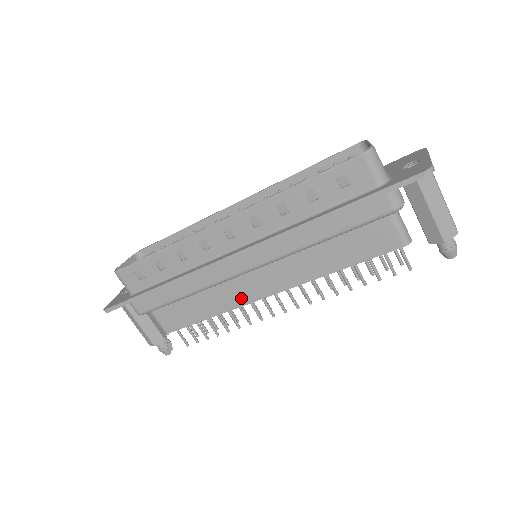
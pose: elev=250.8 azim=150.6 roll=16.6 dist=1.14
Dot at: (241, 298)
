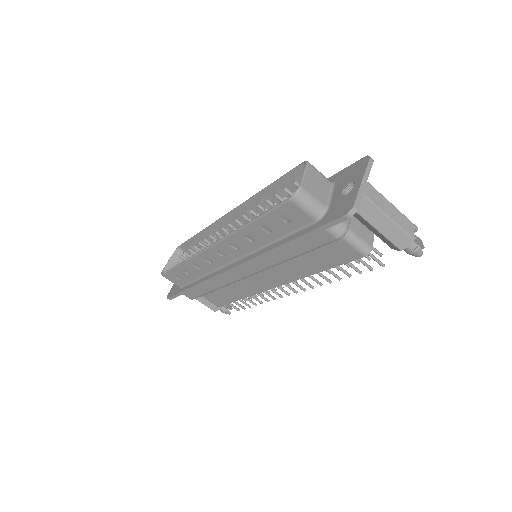
Dot at: (255, 288)
